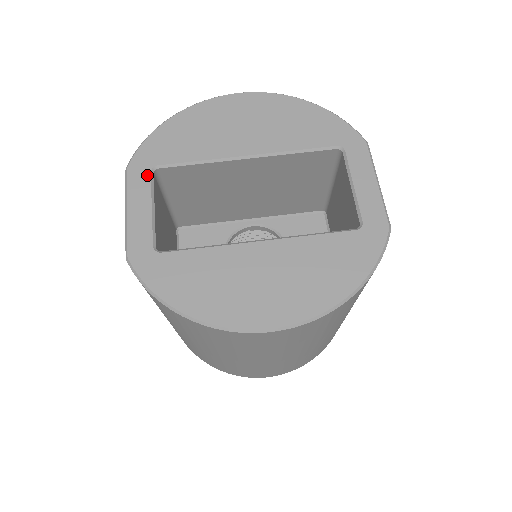
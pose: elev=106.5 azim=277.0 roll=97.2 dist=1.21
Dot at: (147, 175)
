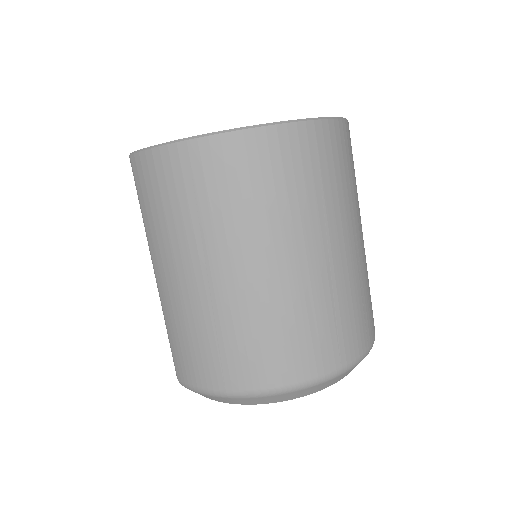
Dot at: occluded
